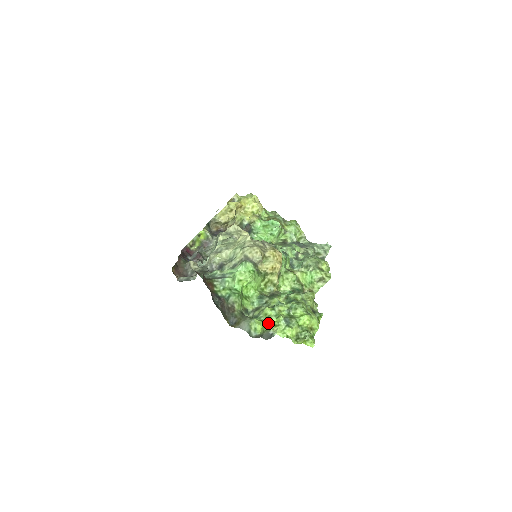
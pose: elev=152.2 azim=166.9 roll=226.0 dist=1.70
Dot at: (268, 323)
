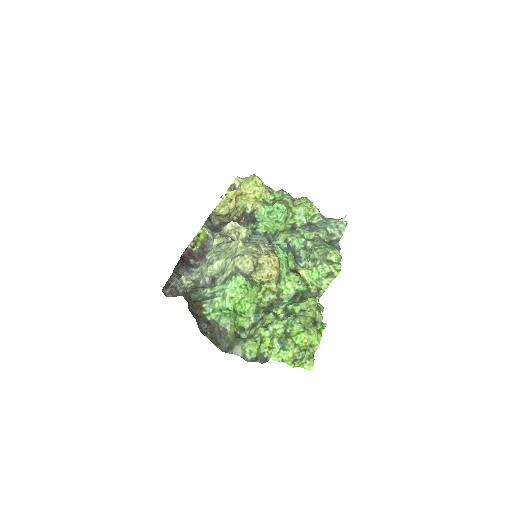
Dot at: (262, 345)
